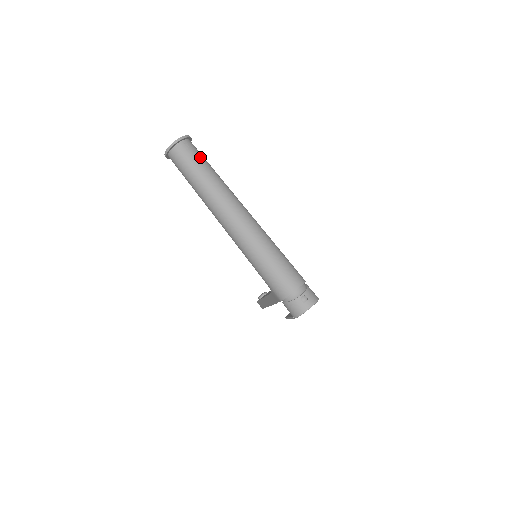
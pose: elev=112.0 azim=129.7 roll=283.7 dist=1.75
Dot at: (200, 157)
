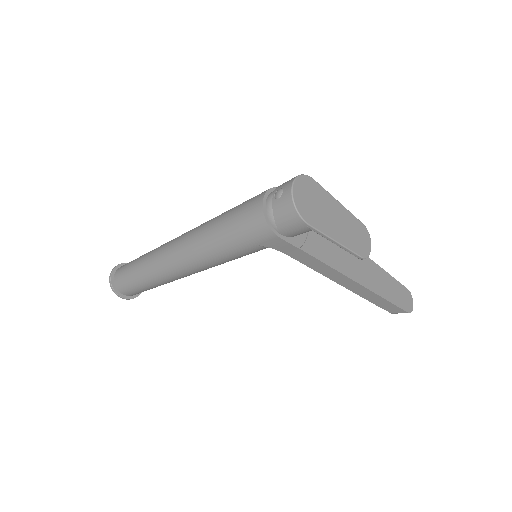
Dot at: (133, 260)
